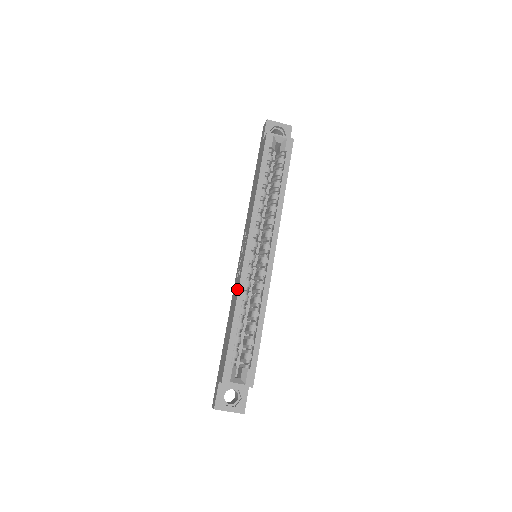
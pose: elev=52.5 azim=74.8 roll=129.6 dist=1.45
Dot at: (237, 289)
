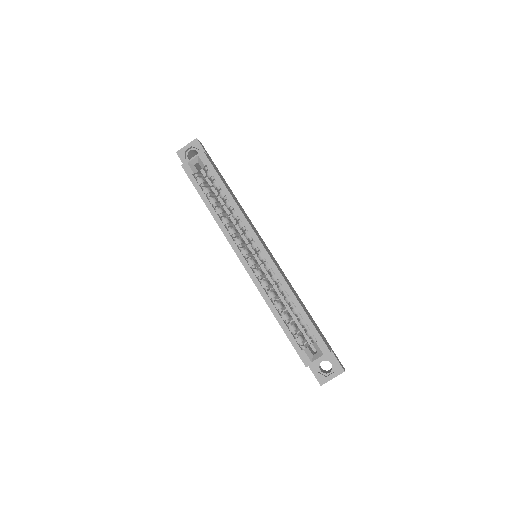
Dot at: occluded
